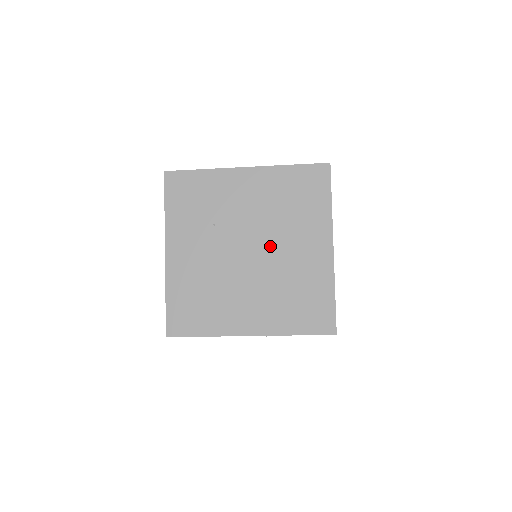
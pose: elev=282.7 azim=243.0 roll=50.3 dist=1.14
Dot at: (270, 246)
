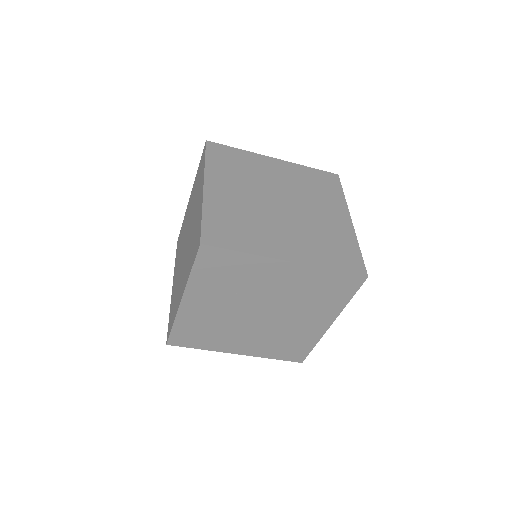
Dot at: (281, 315)
